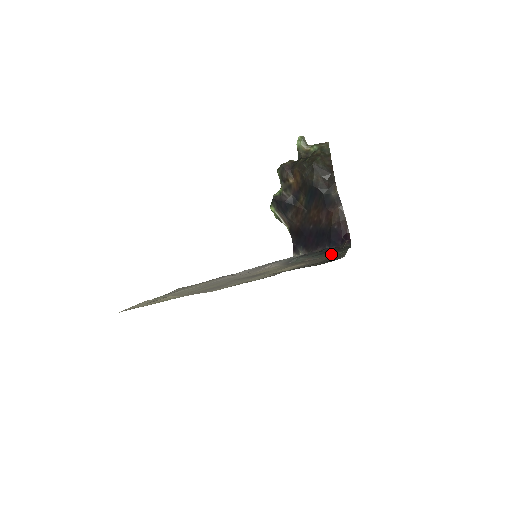
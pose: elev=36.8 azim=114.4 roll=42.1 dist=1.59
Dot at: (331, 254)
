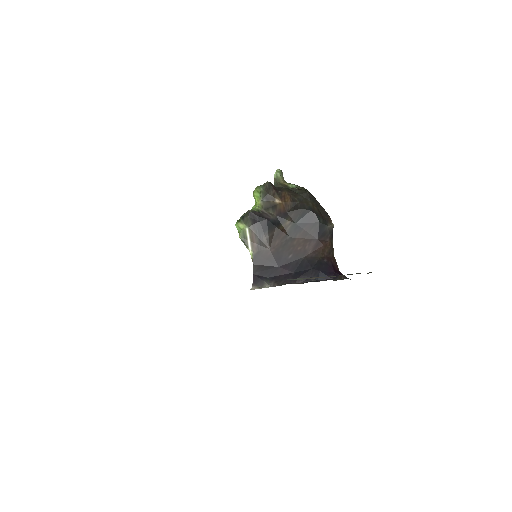
Dot at: occluded
